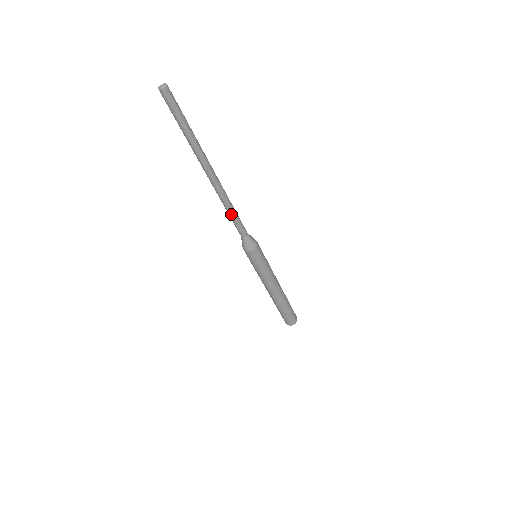
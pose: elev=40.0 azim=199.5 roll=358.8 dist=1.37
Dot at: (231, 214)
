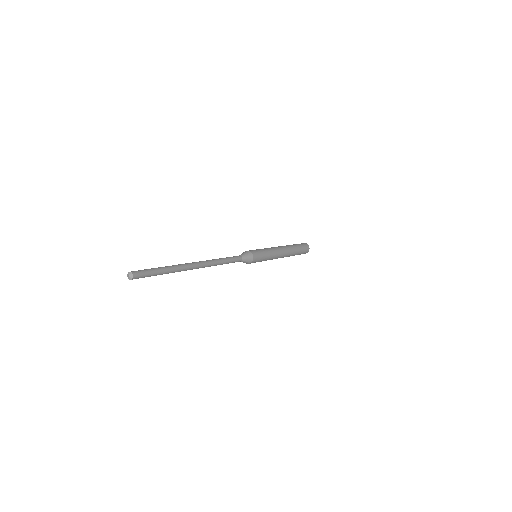
Dot at: (224, 263)
